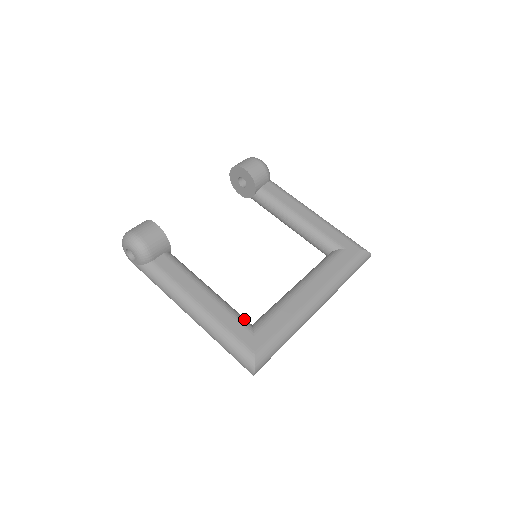
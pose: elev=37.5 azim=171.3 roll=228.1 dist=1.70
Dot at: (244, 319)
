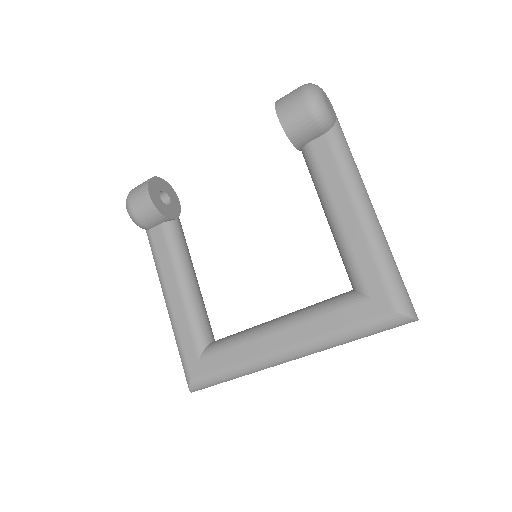
Dot at: (201, 336)
